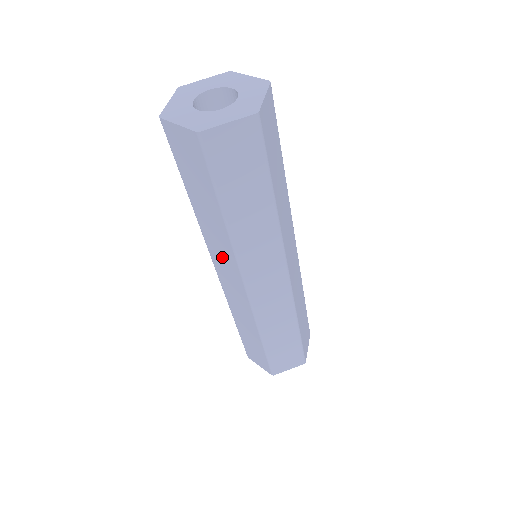
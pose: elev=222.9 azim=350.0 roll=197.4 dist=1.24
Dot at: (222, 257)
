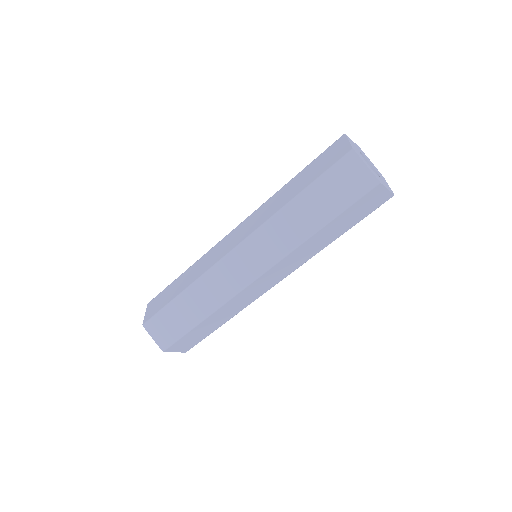
Dot at: (254, 221)
